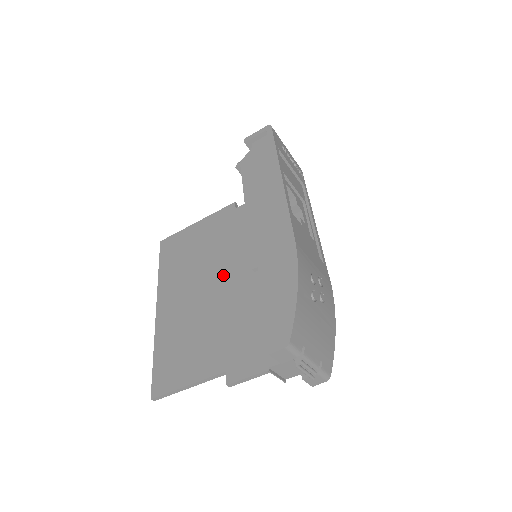
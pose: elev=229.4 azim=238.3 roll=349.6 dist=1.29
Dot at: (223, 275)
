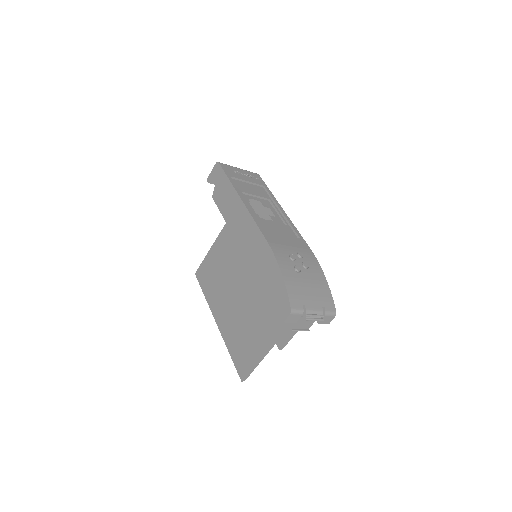
Dot at: (244, 278)
